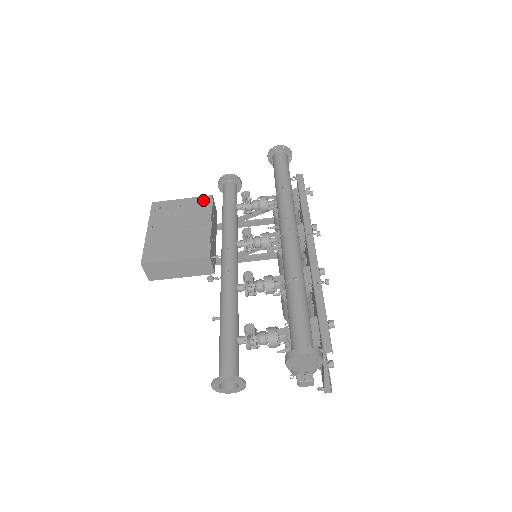
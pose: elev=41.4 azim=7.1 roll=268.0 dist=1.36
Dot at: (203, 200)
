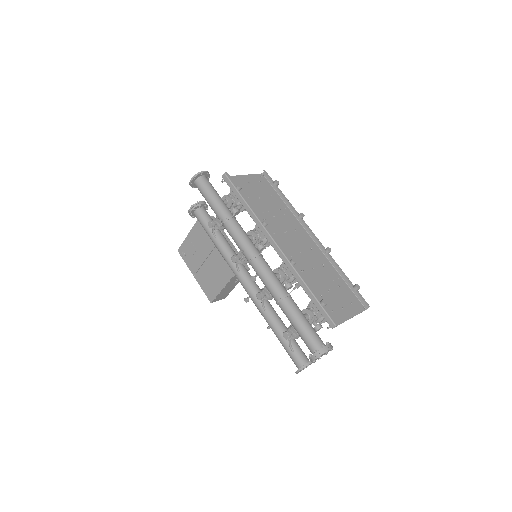
Dot at: (197, 228)
